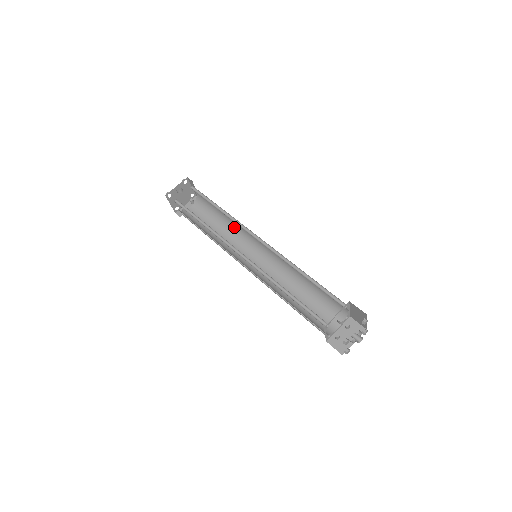
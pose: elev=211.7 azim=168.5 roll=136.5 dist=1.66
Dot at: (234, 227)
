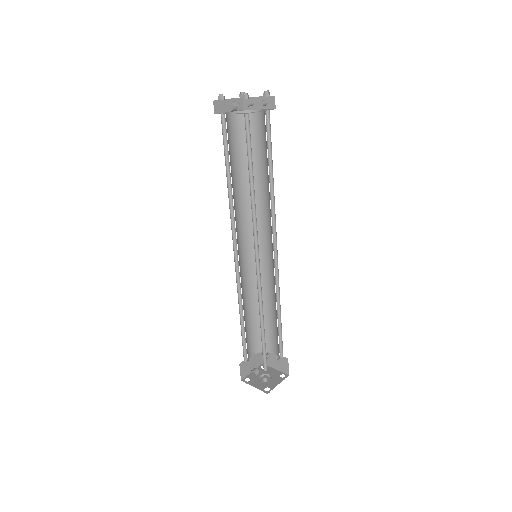
Dot at: (269, 198)
